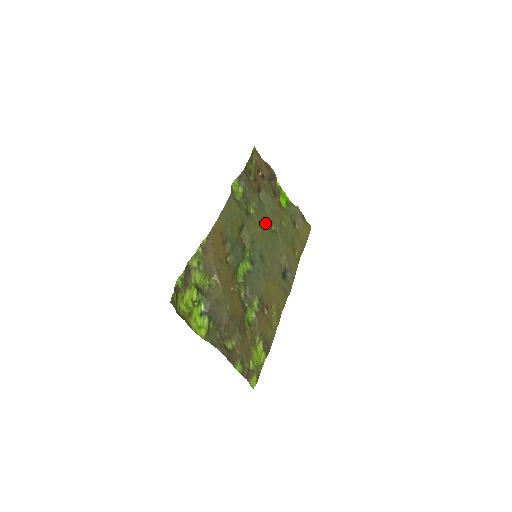
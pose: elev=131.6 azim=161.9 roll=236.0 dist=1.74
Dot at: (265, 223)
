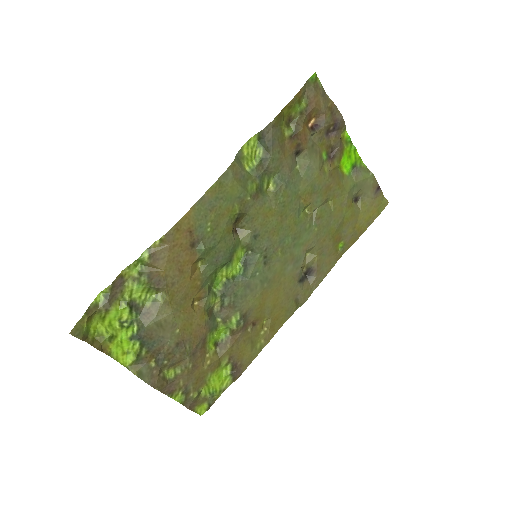
Dot at: (290, 206)
